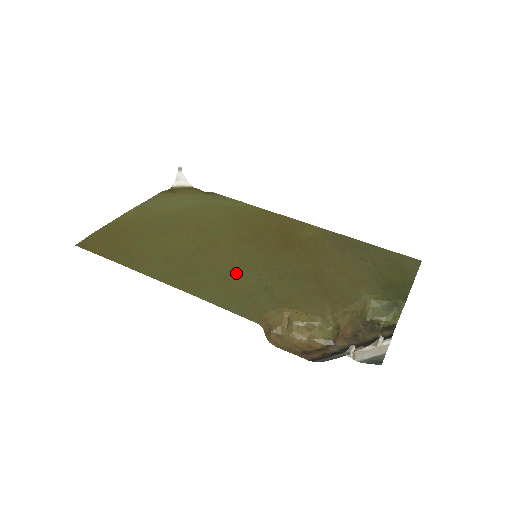
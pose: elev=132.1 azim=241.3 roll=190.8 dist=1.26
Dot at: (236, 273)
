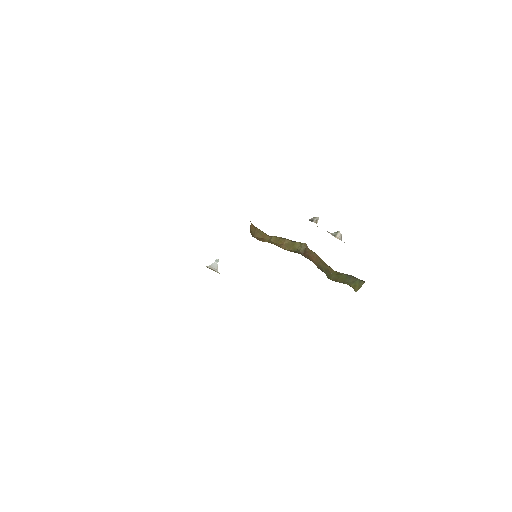
Dot at: occluded
